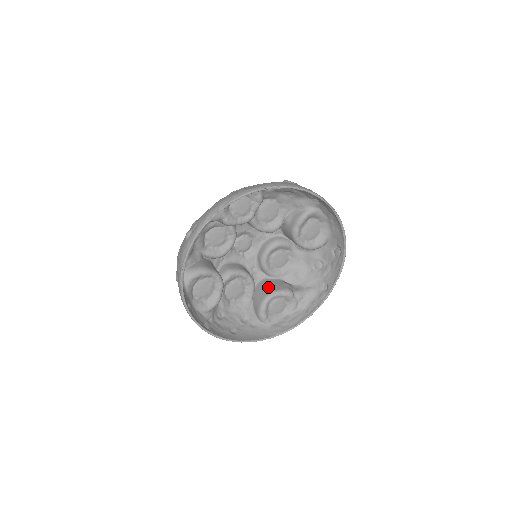
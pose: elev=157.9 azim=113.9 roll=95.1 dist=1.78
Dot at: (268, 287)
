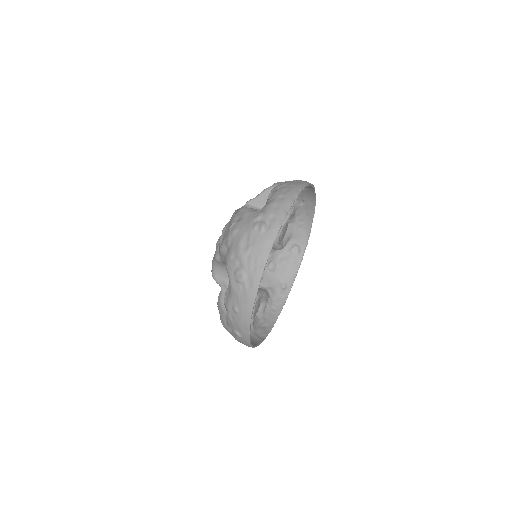
Dot at: occluded
